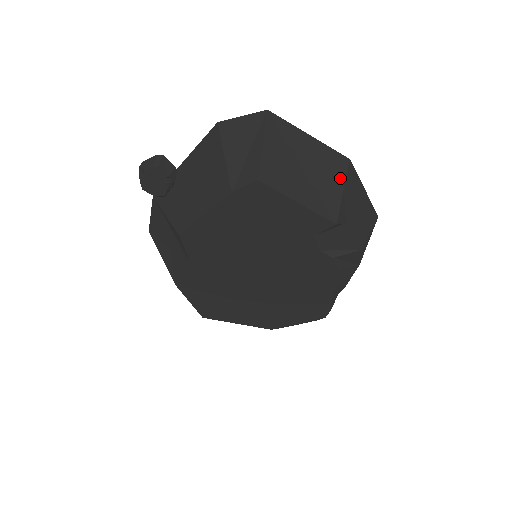
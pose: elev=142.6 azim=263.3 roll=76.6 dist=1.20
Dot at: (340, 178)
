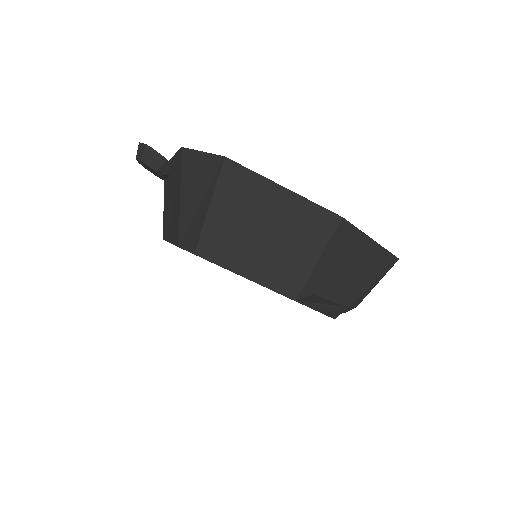
Dot at: (318, 244)
